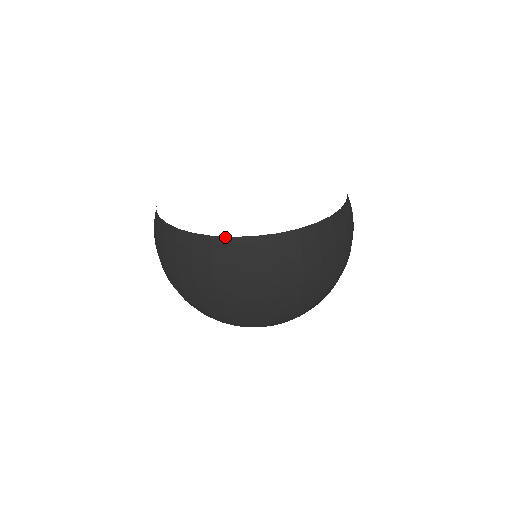
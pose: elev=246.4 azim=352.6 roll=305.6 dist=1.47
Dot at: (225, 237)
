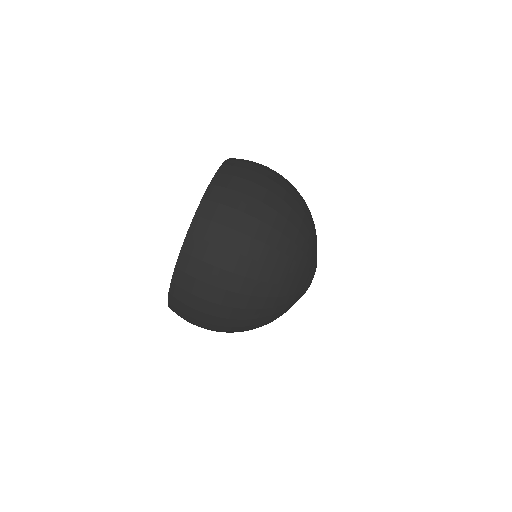
Dot at: (168, 296)
